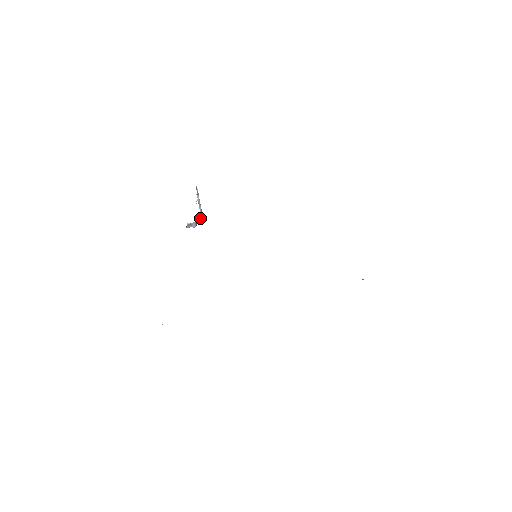
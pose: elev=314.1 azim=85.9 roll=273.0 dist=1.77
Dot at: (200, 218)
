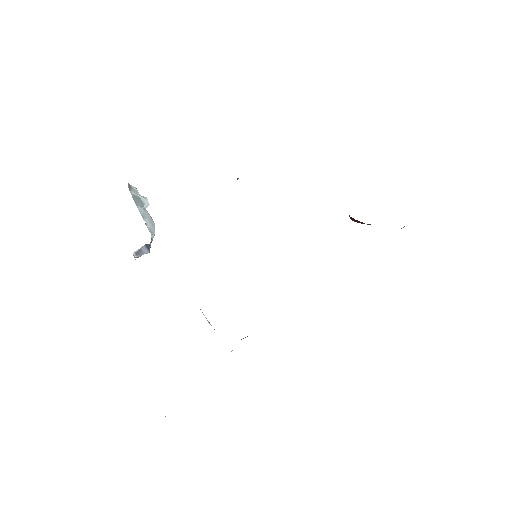
Dot at: (151, 236)
